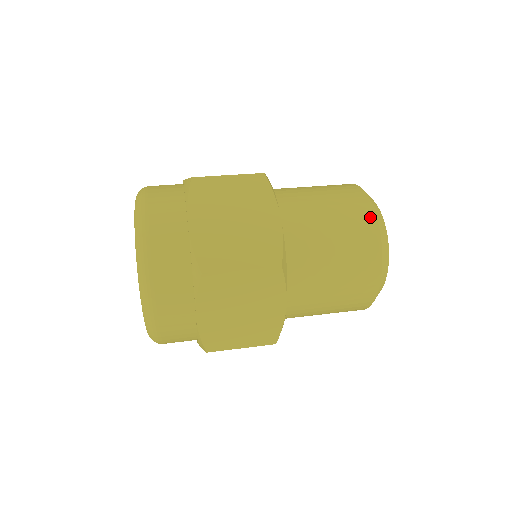
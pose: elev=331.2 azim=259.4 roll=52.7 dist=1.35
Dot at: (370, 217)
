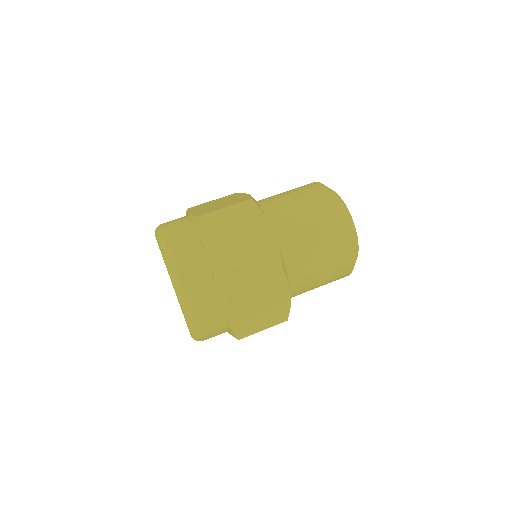
Dot at: (350, 263)
